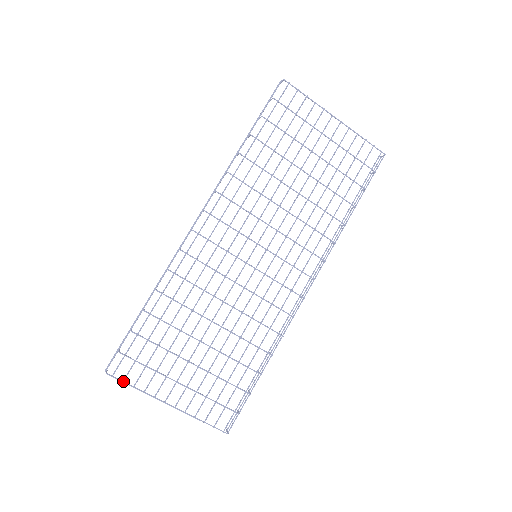
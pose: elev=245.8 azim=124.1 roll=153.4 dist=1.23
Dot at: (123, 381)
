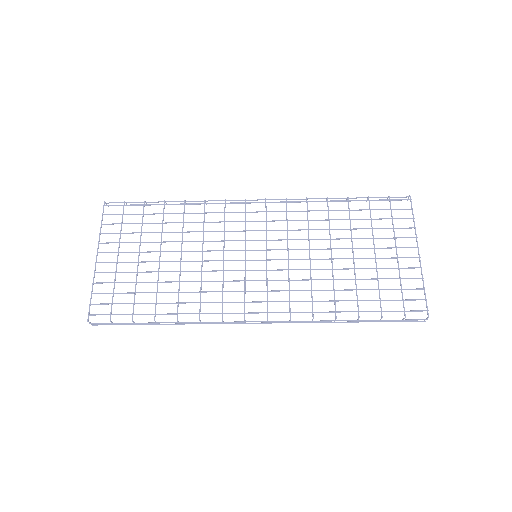
Dot at: occluded
